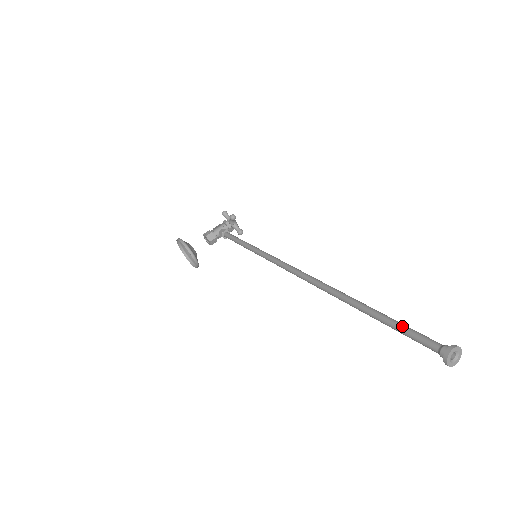
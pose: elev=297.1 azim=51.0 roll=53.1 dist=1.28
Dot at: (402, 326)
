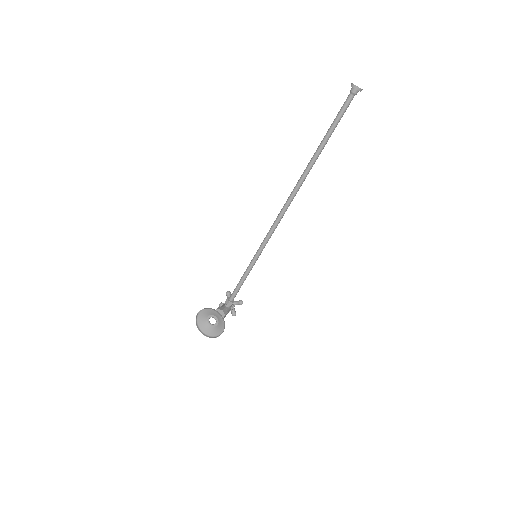
Dot at: (334, 119)
